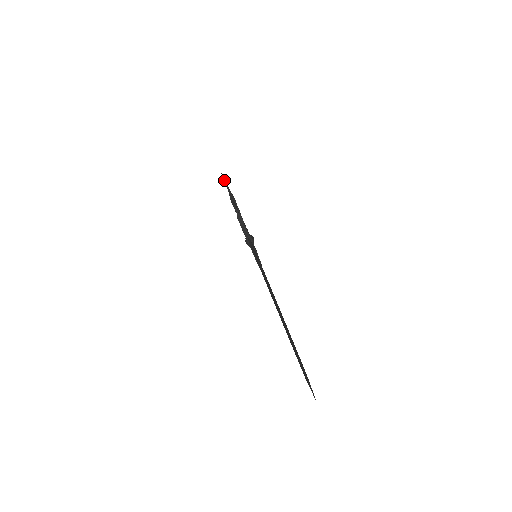
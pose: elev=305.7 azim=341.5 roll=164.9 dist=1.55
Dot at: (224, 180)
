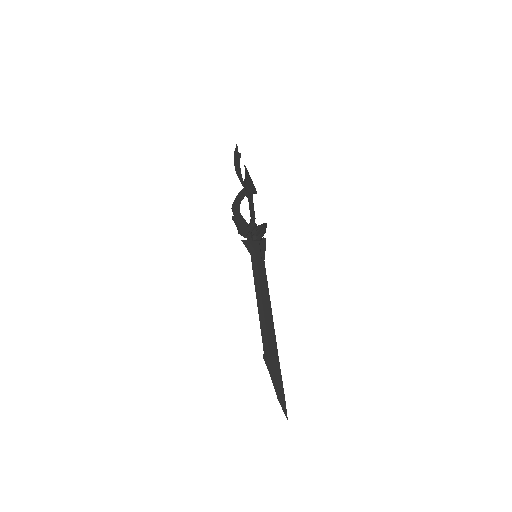
Dot at: (237, 163)
